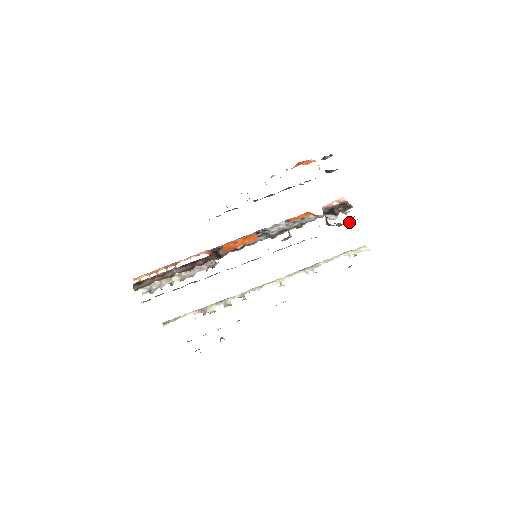
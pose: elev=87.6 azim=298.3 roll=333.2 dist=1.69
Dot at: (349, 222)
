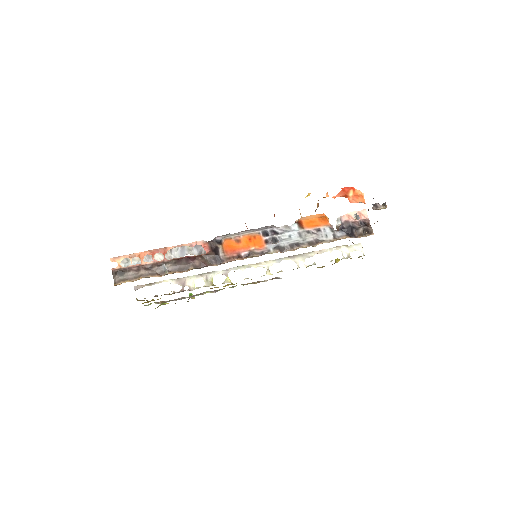
Dot at: occluded
